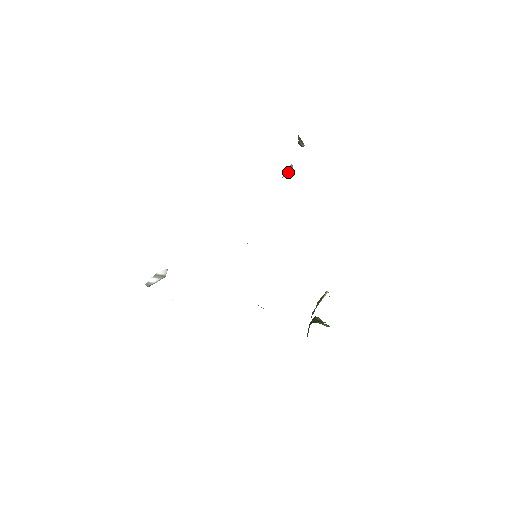
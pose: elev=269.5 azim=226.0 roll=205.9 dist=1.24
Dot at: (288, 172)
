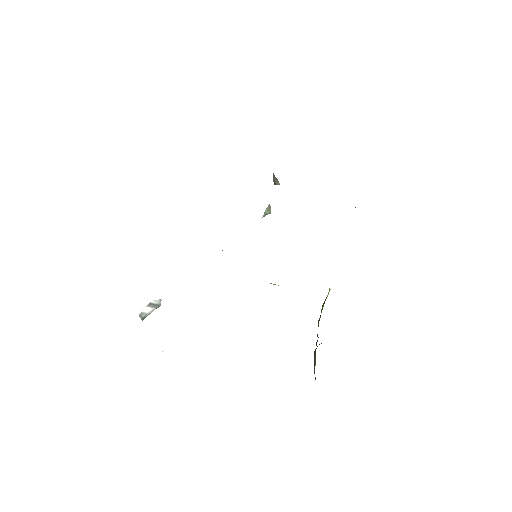
Dot at: (267, 212)
